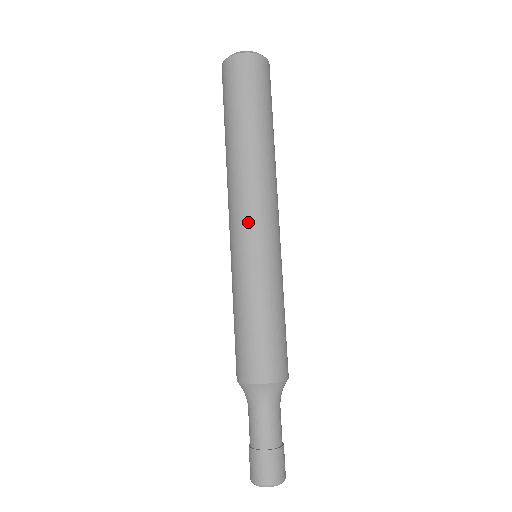
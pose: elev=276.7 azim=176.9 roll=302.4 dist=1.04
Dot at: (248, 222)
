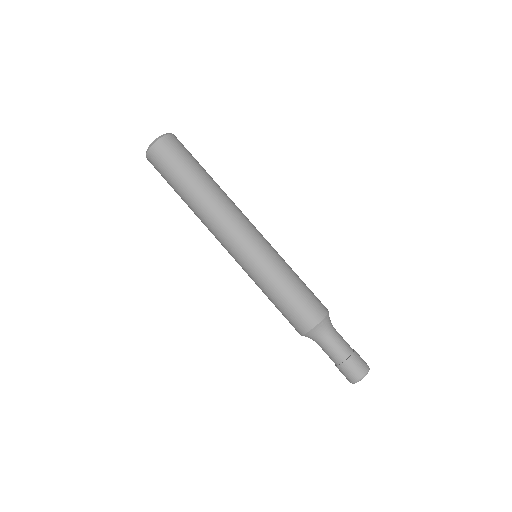
Dot at: (234, 243)
